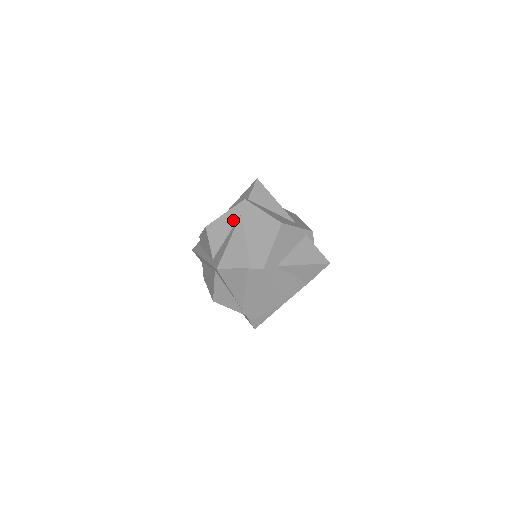
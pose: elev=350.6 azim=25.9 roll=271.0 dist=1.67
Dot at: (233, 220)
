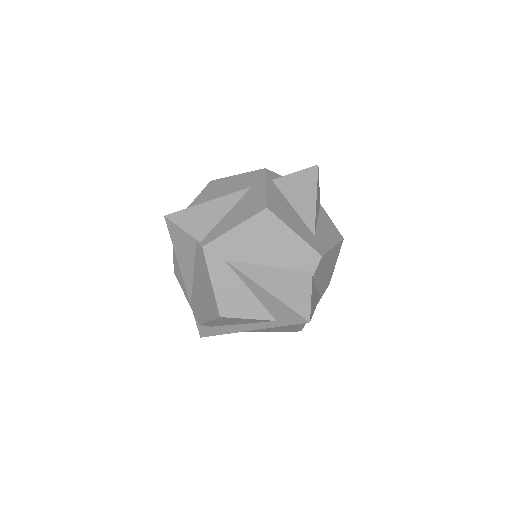
Dot at: (229, 275)
